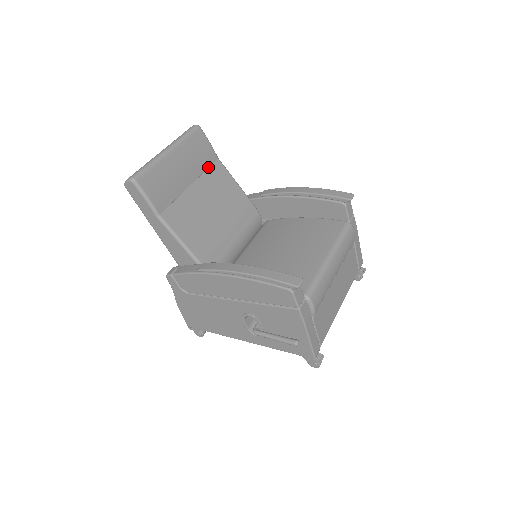
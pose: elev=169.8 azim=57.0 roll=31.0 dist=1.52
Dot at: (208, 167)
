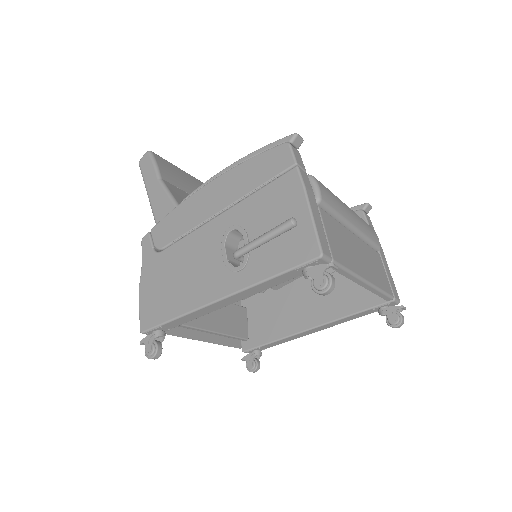
Dot at: occluded
